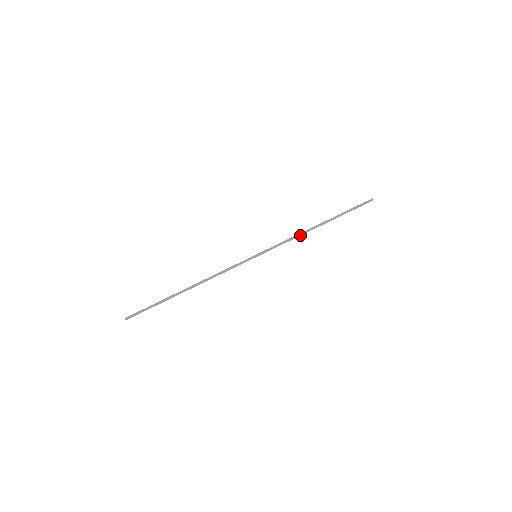
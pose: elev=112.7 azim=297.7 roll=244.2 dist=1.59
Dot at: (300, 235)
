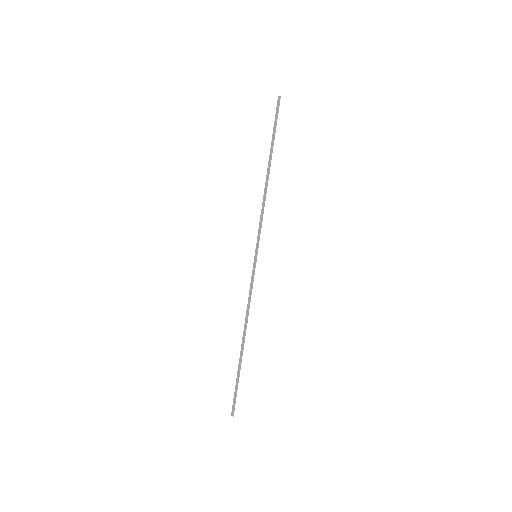
Dot at: (265, 198)
